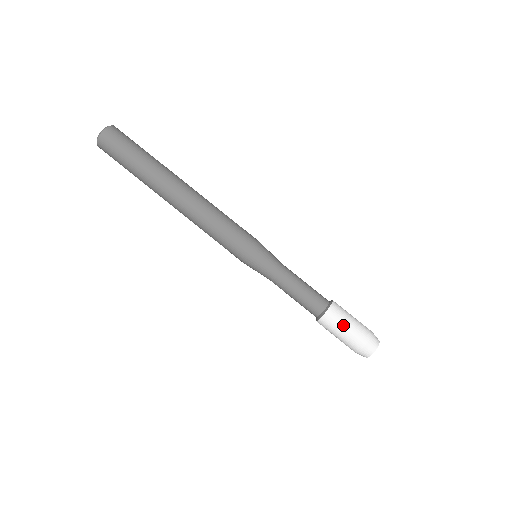
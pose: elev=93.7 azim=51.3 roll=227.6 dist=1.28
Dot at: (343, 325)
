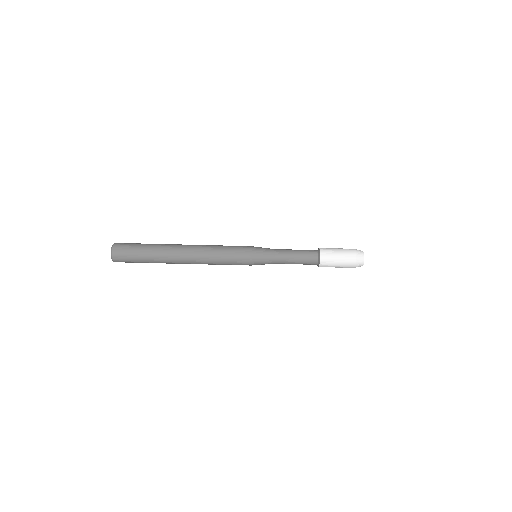
Dot at: (335, 264)
